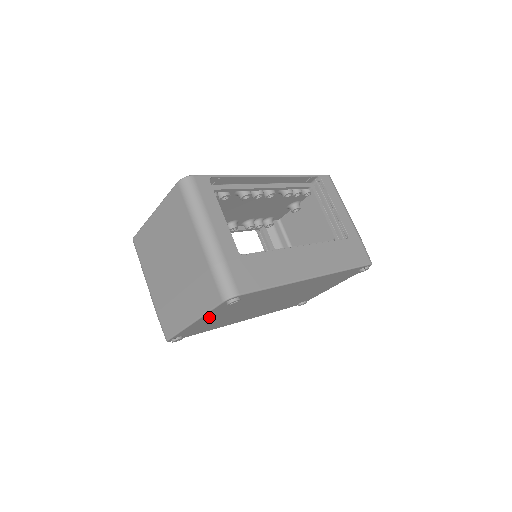
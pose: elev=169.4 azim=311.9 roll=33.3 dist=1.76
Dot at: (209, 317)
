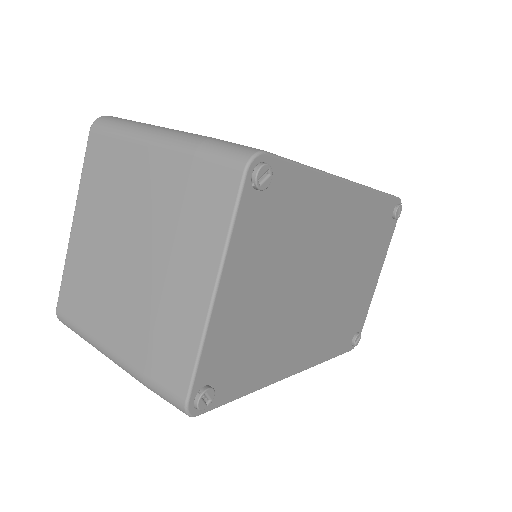
Dot at: (238, 275)
